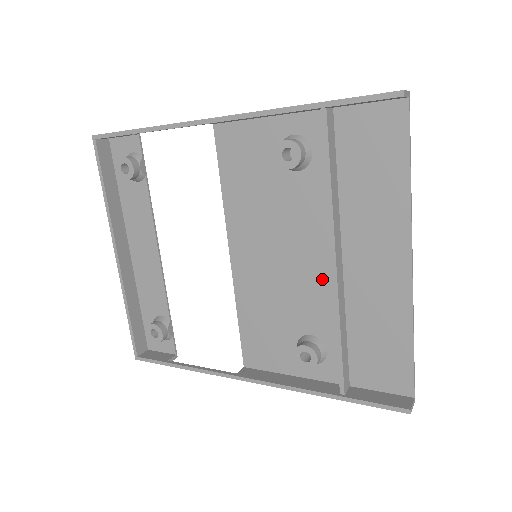
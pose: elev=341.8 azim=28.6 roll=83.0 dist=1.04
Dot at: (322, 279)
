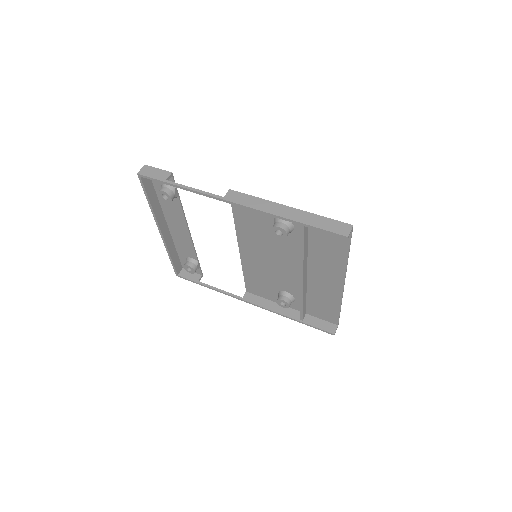
Dot at: (295, 275)
